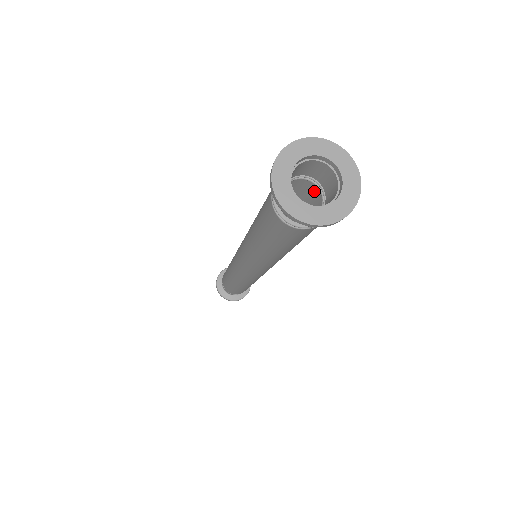
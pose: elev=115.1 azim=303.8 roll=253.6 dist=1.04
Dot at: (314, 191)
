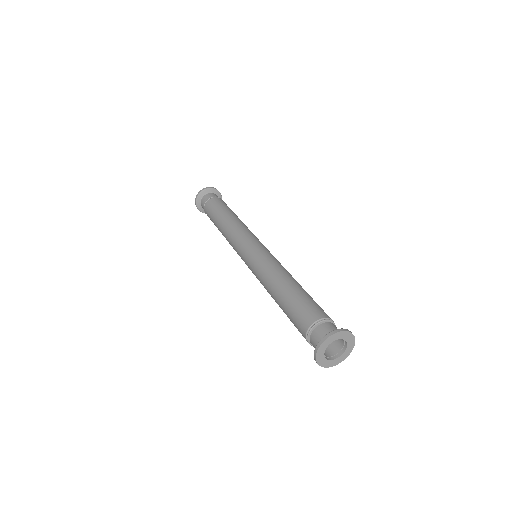
Dot at: occluded
